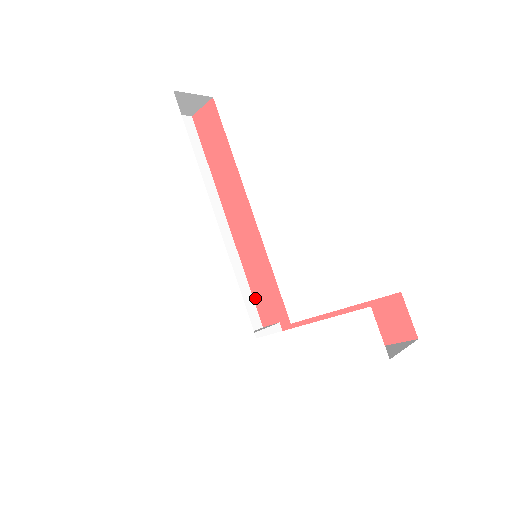
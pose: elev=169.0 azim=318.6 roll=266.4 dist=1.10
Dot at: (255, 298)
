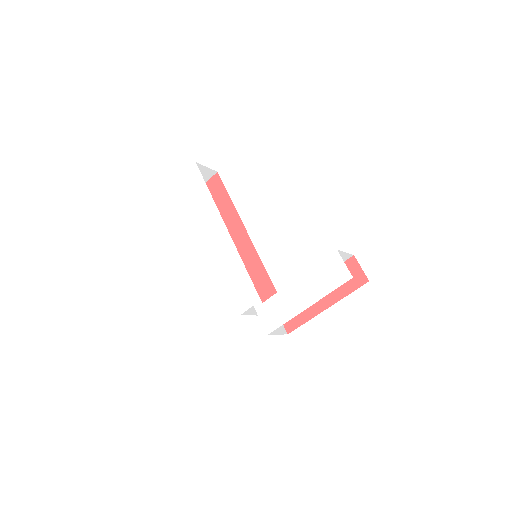
Dot at: occluded
